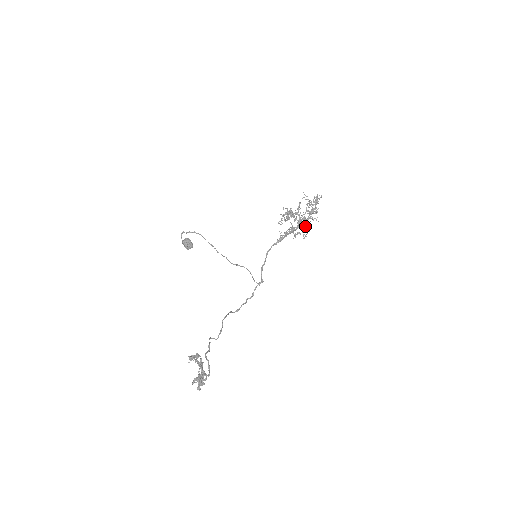
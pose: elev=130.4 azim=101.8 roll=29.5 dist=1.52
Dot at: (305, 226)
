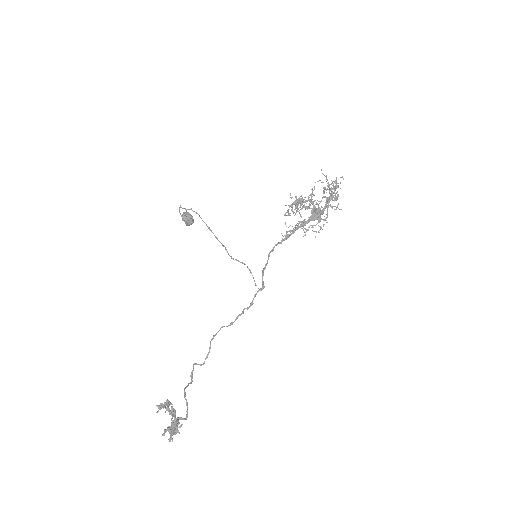
Dot at: occluded
